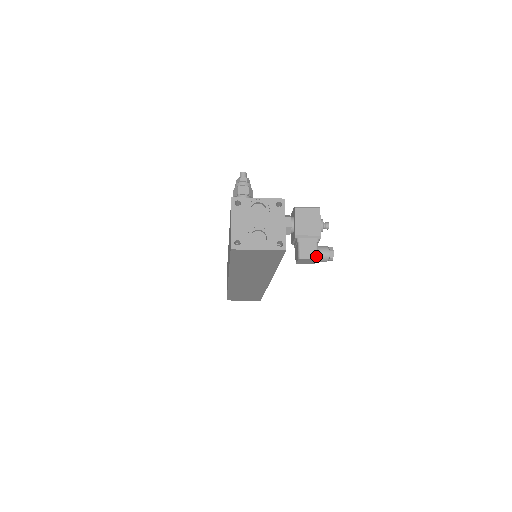
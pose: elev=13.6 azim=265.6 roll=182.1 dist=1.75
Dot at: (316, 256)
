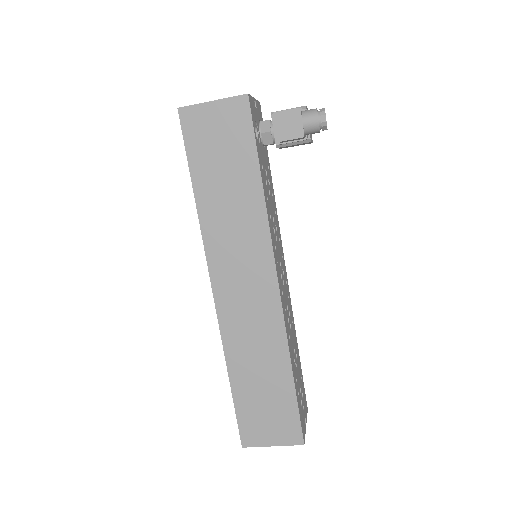
Dot at: (297, 108)
